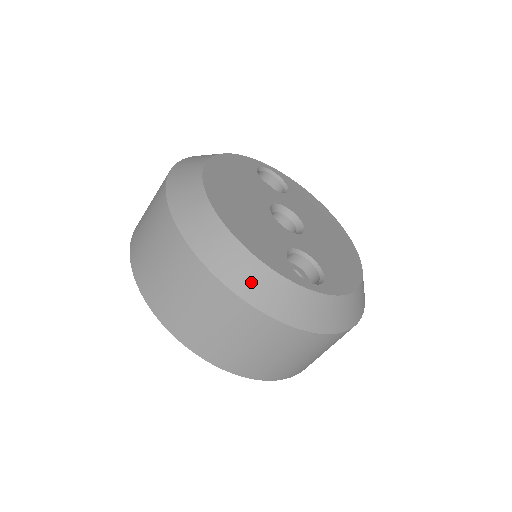
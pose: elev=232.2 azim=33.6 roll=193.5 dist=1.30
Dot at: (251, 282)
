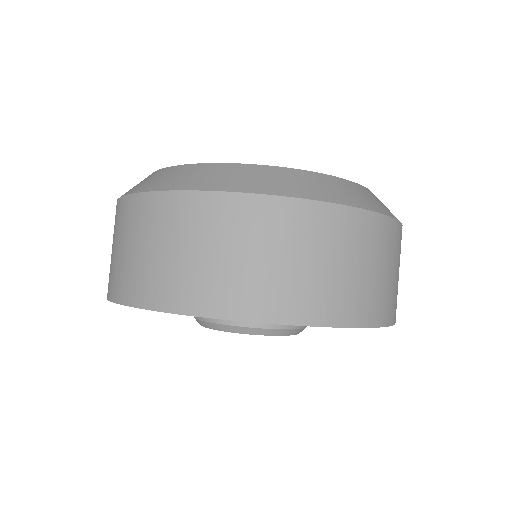
Dot at: (292, 184)
